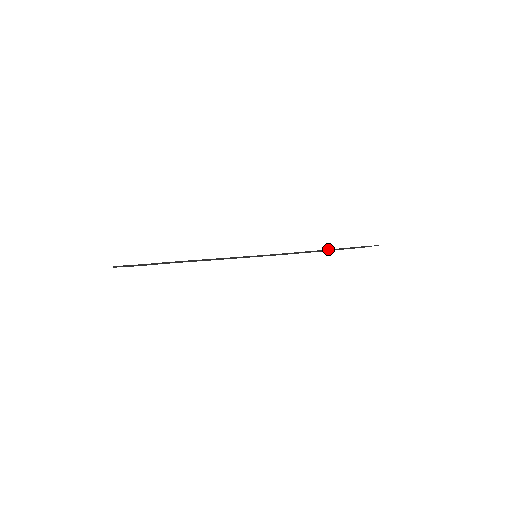
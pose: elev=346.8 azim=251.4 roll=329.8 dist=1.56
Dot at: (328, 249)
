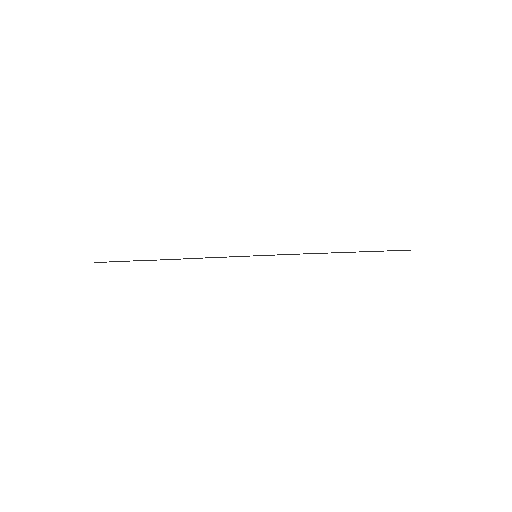
Dot at: (350, 252)
